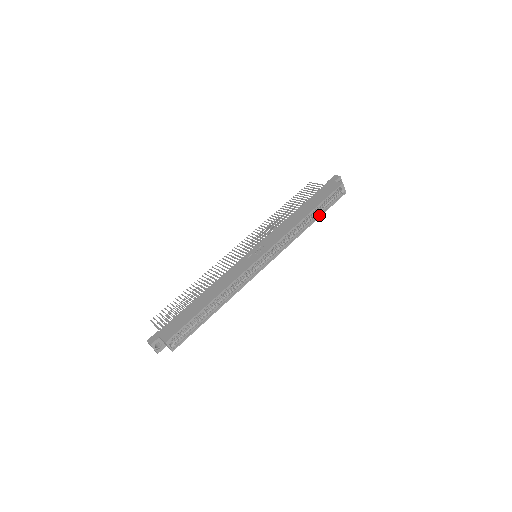
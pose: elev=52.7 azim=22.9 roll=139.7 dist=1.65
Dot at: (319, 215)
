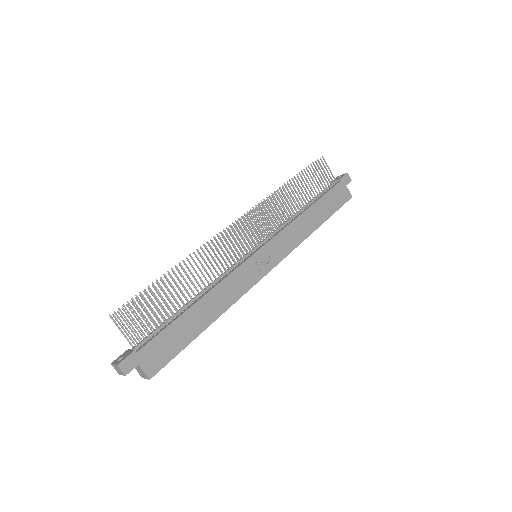
Dot at: occluded
